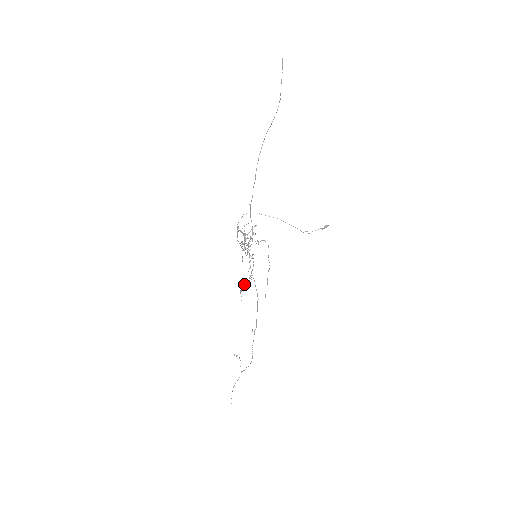
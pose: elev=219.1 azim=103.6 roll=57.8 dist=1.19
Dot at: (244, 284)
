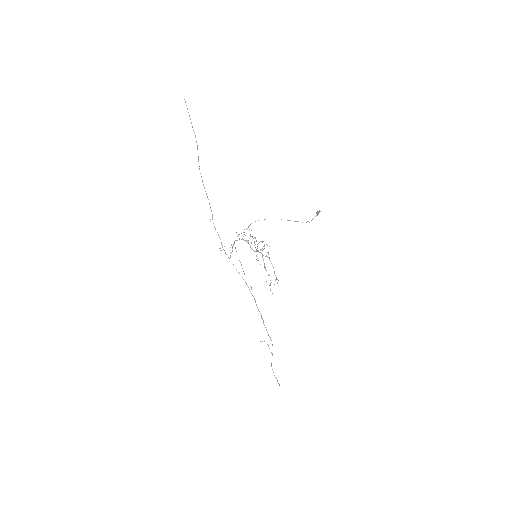
Dot at: (275, 280)
